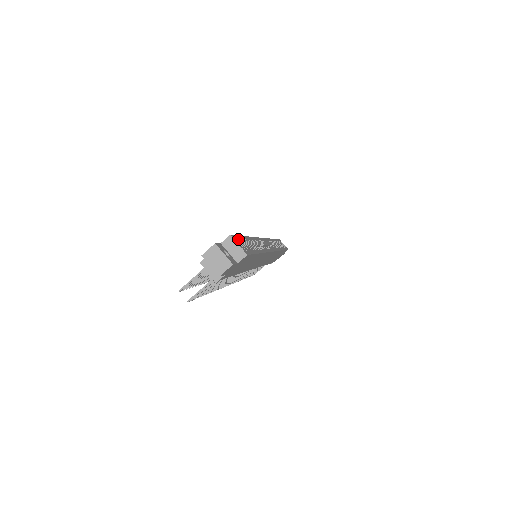
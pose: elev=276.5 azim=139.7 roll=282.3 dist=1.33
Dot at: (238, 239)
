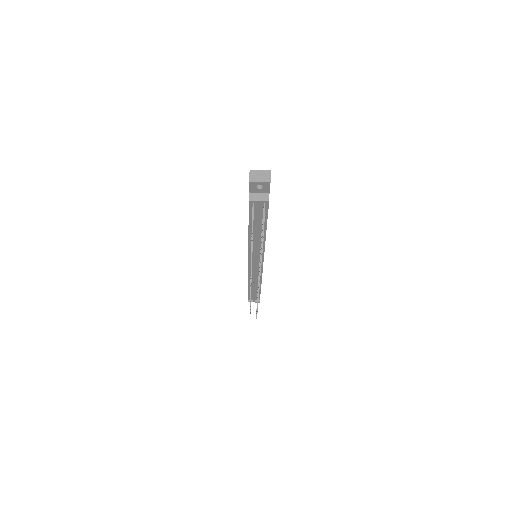
Dot at: occluded
